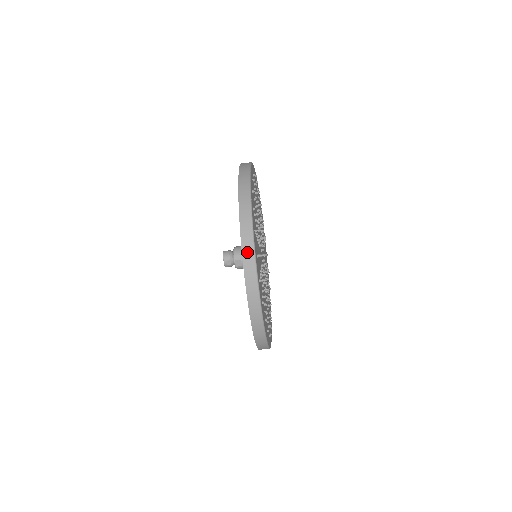
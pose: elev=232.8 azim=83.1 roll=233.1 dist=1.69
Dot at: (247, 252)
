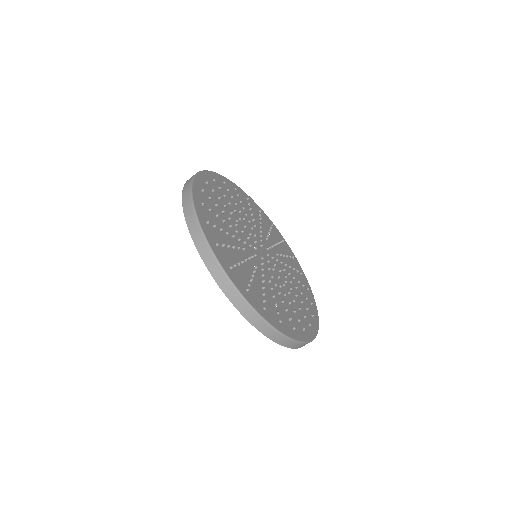
Dot at: (187, 183)
